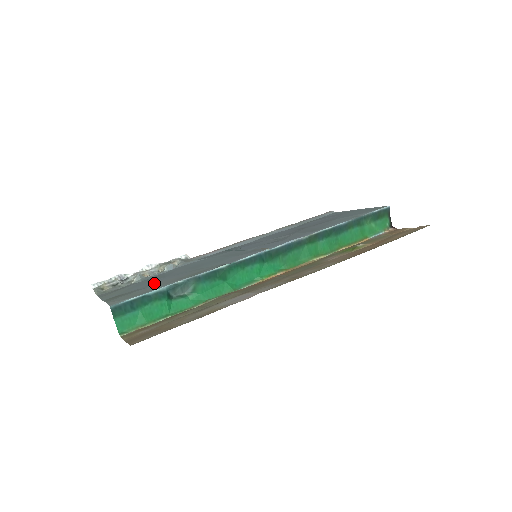
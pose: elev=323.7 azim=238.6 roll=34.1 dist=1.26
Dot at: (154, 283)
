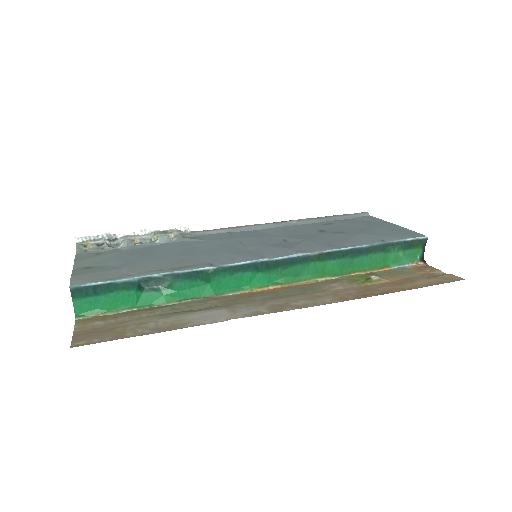
Dot at: (132, 263)
